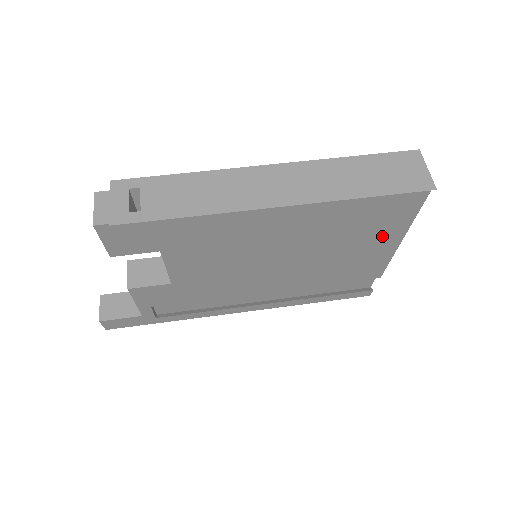
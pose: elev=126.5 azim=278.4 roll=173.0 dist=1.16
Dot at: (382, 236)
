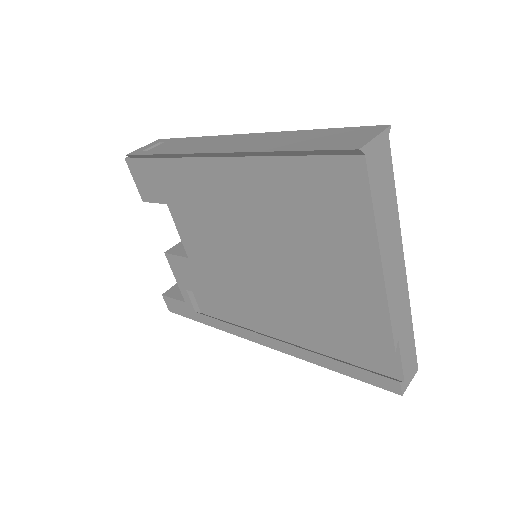
Dot at: (349, 245)
